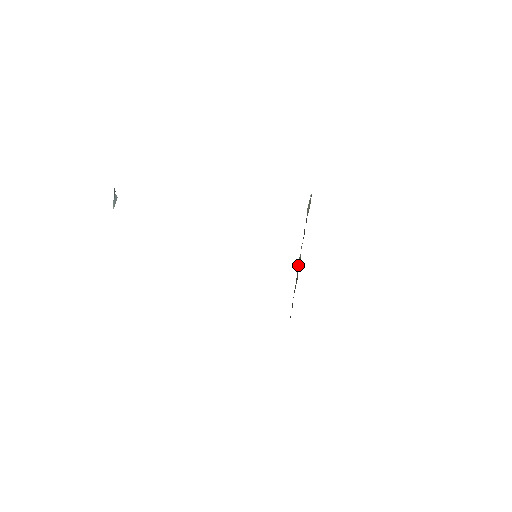
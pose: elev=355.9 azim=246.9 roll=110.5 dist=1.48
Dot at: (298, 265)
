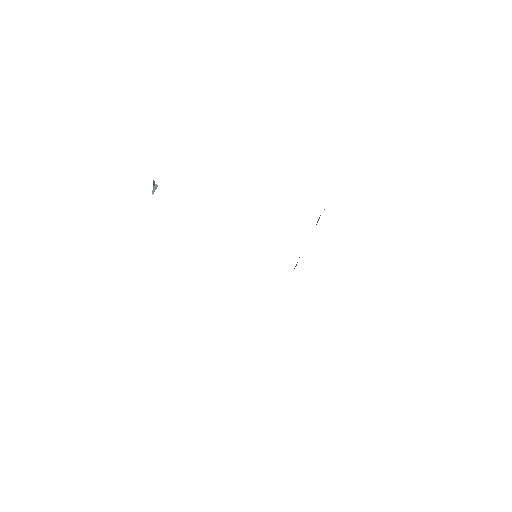
Dot at: occluded
